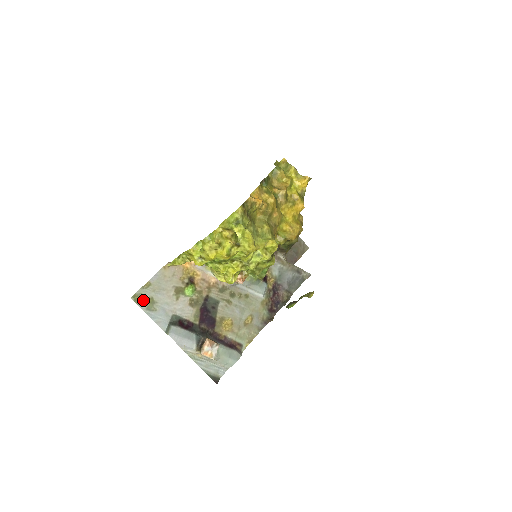
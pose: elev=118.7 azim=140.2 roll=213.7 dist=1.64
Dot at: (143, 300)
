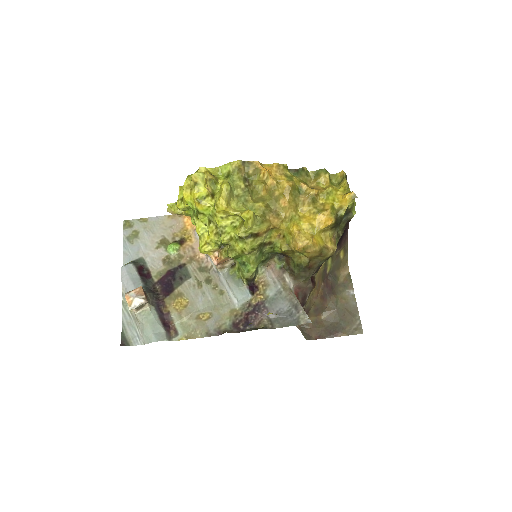
Dot at: (131, 229)
